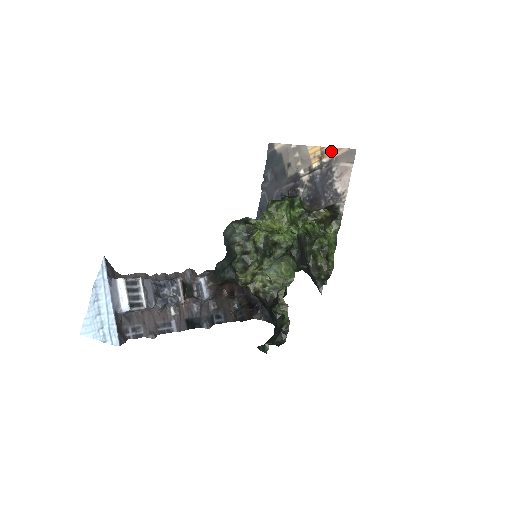
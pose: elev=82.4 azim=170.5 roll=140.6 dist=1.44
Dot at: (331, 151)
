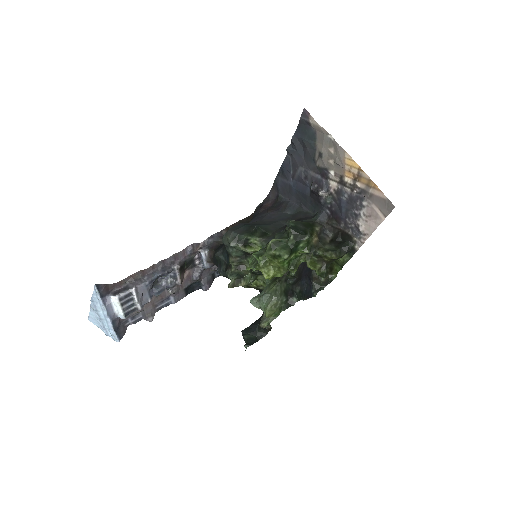
Dot at: (369, 182)
